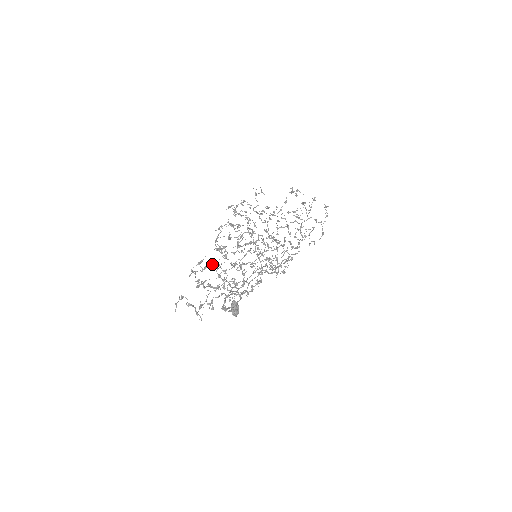
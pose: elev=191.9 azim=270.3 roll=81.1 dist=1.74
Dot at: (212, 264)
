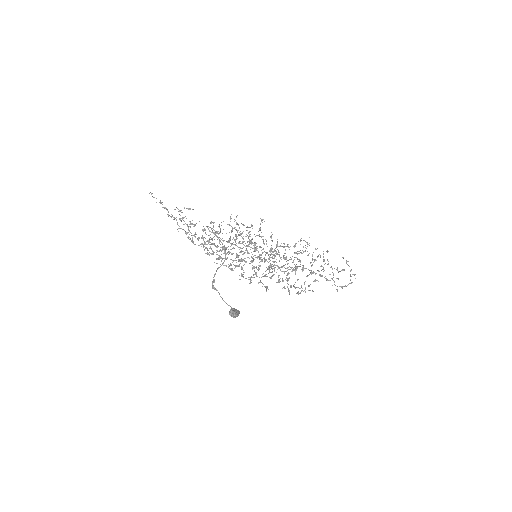
Dot at: (203, 229)
